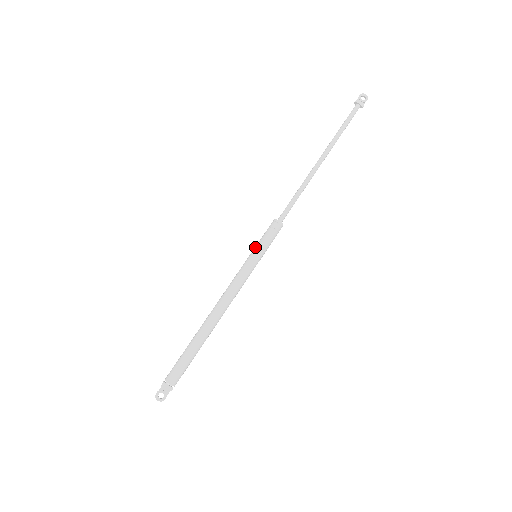
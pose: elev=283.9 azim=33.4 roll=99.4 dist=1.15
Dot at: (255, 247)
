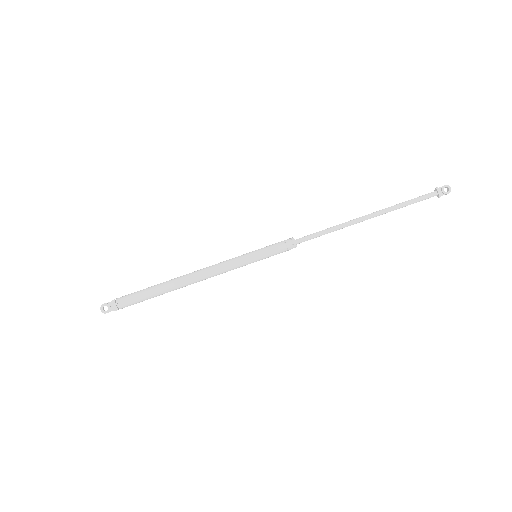
Dot at: occluded
